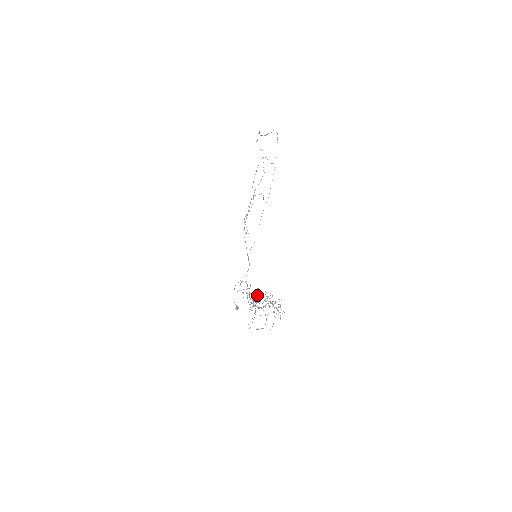
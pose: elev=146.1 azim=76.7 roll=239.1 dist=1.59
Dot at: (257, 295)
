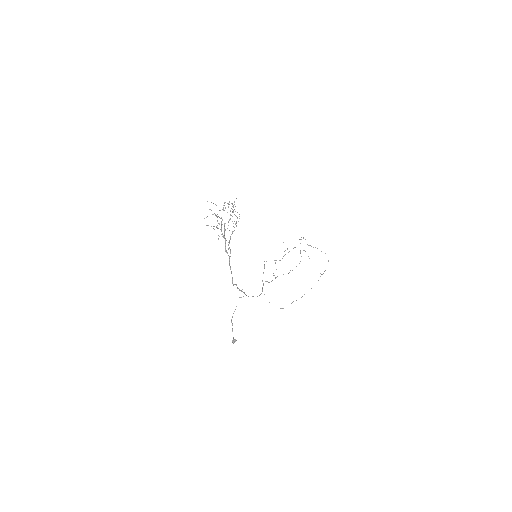
Dot at: occluded
